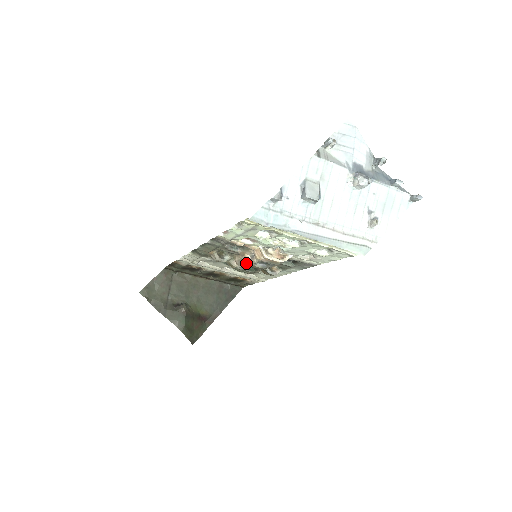
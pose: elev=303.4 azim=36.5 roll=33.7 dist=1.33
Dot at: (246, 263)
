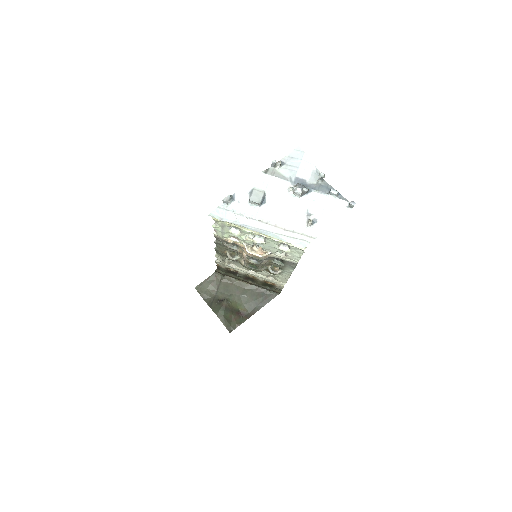
Dot at: occluded
